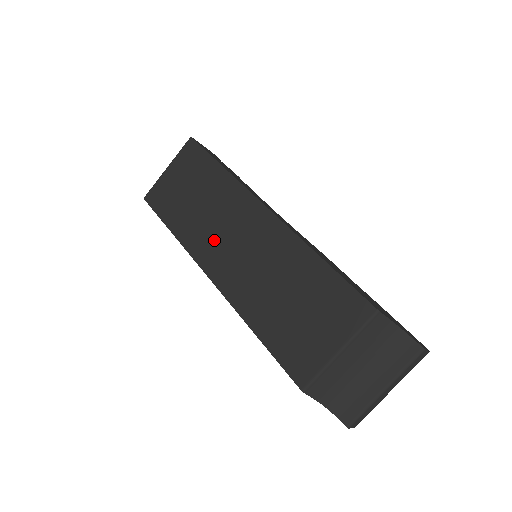
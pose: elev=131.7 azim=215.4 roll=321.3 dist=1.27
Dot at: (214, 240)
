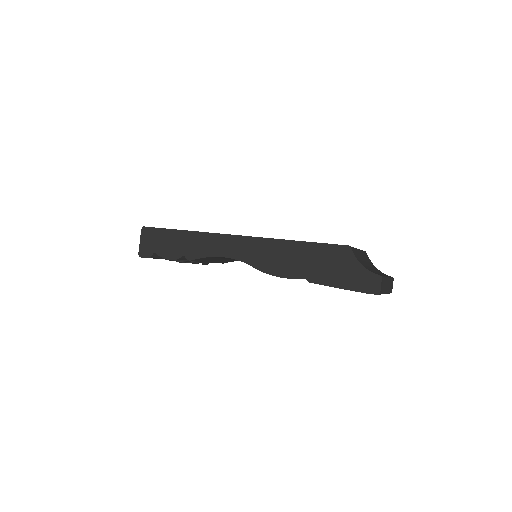
Dot at: occluded
